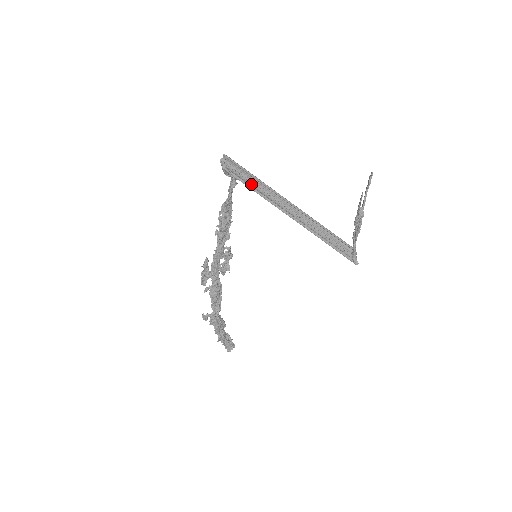
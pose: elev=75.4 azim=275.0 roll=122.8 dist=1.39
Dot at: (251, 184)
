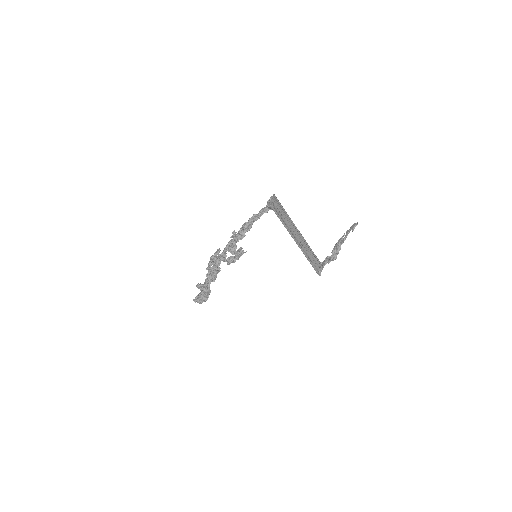
Dot at: (282, 218)
